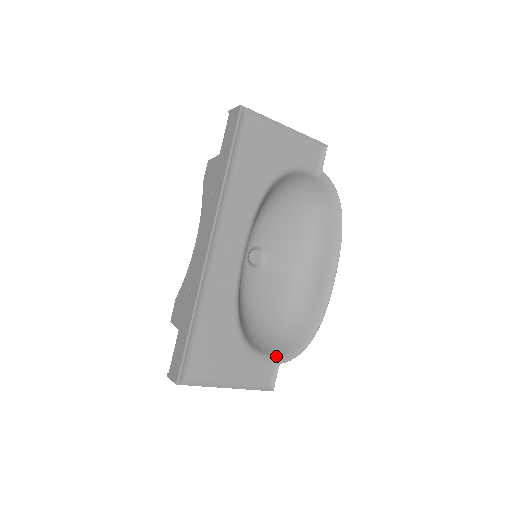
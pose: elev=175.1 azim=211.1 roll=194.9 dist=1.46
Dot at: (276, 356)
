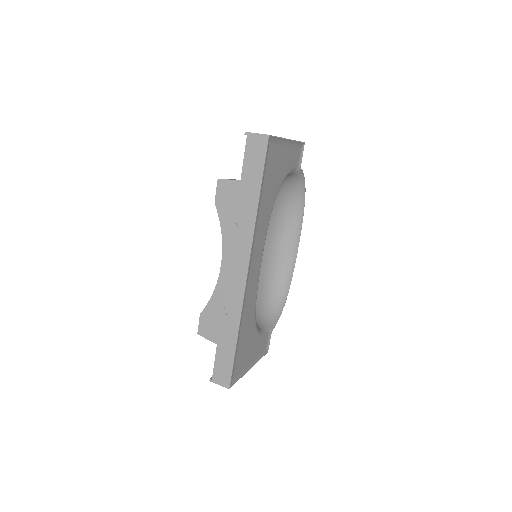
Dot at: (269, 327)
